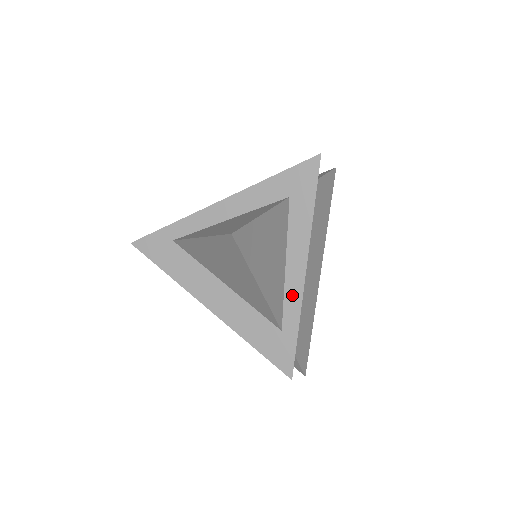
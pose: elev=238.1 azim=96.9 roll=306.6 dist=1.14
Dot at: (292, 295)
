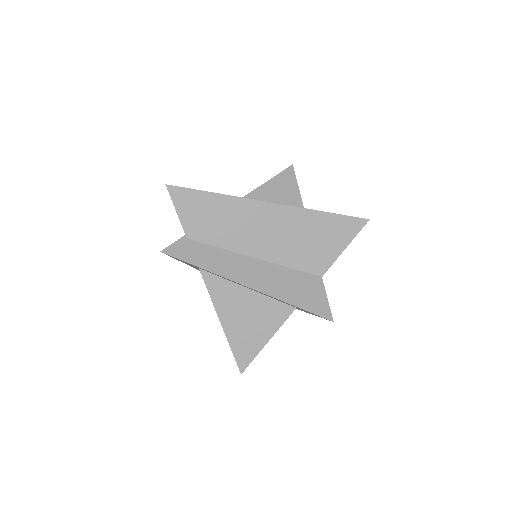
Dot at: occluded
